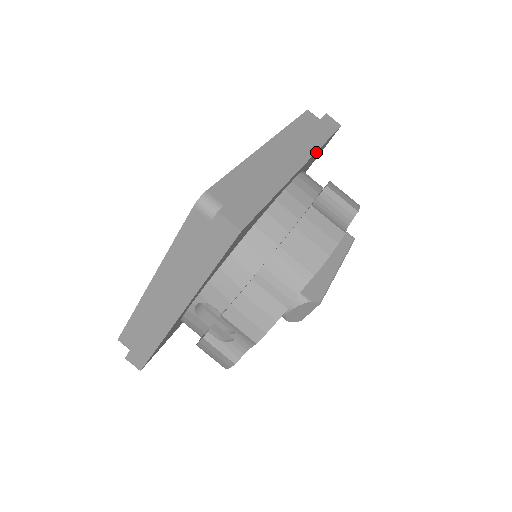
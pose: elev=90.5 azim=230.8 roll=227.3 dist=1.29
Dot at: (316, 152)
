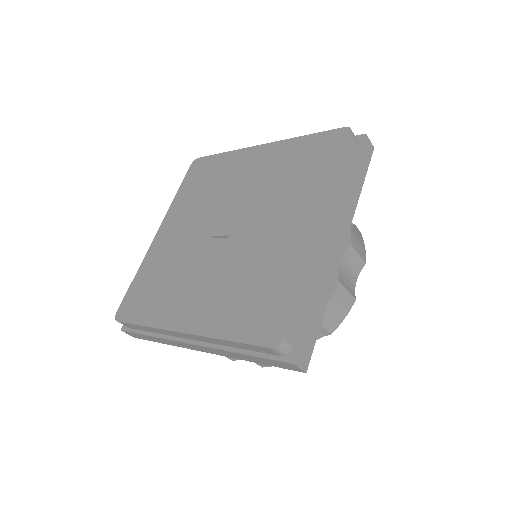
Dot at: (353, 210)
